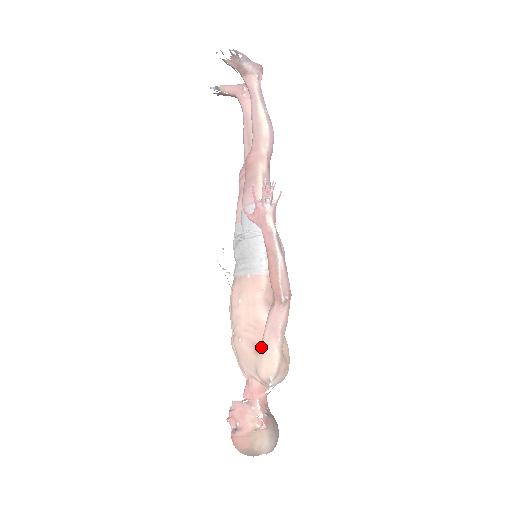
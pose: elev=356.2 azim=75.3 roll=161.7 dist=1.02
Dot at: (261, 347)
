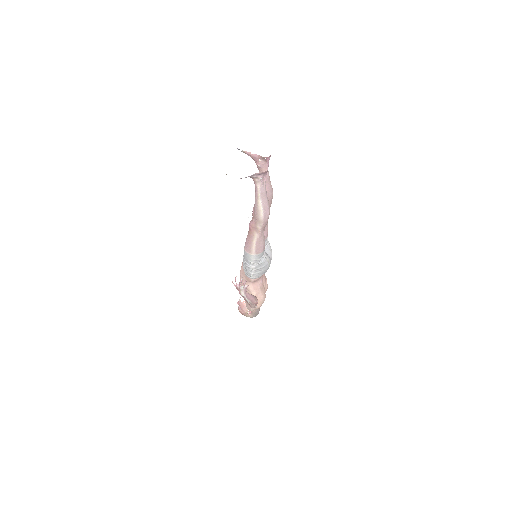
Dot at: occluded
